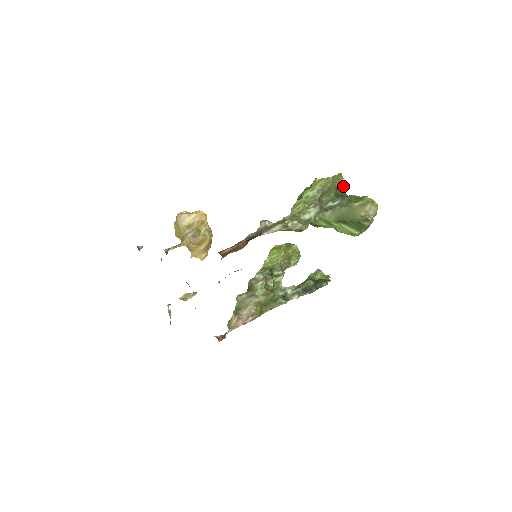
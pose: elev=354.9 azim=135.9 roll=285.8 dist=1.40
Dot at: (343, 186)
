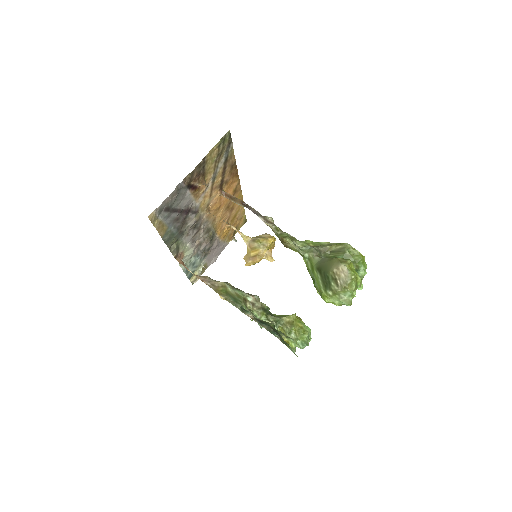
Dot at: (360, 272)
